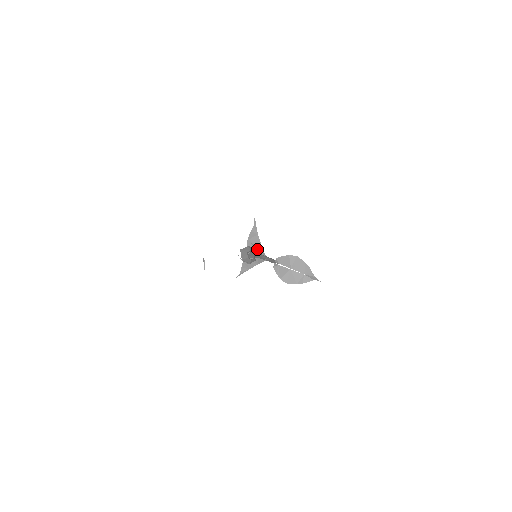
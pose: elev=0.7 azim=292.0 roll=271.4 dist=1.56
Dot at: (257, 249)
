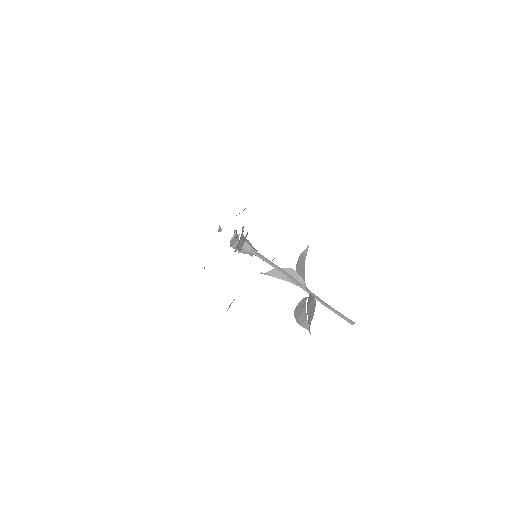
Dot at: (301, 273)
